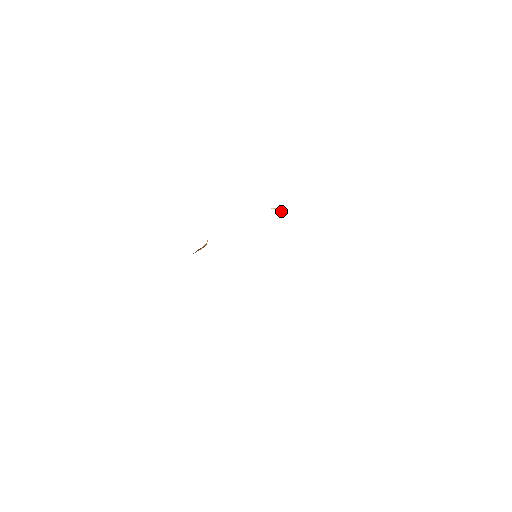
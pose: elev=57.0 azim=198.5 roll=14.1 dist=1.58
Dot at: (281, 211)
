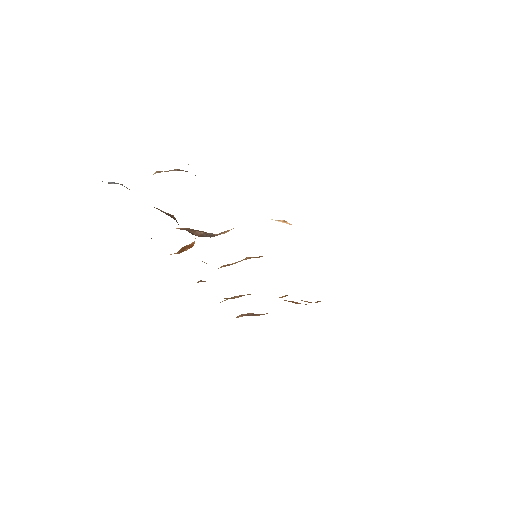
Dot at: (288, 223)
